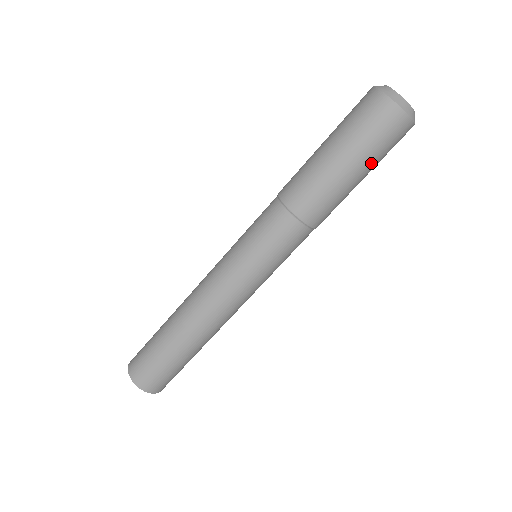
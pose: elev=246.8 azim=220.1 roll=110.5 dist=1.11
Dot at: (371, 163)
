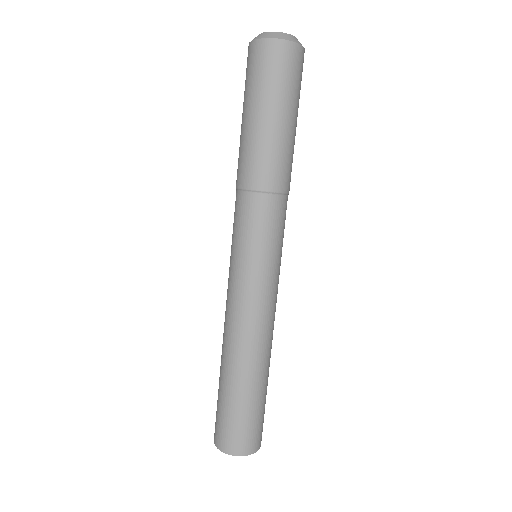
Dot at: (261, 98)
